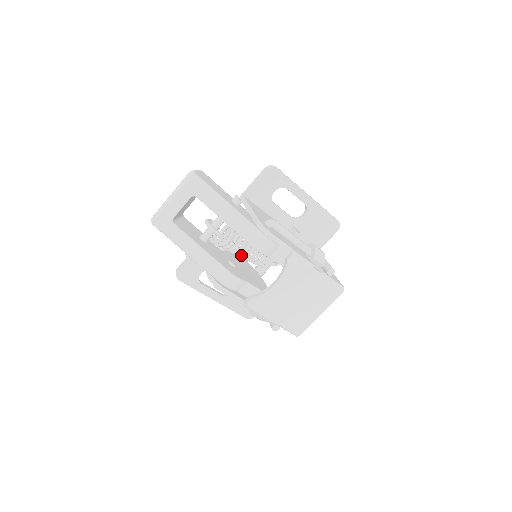
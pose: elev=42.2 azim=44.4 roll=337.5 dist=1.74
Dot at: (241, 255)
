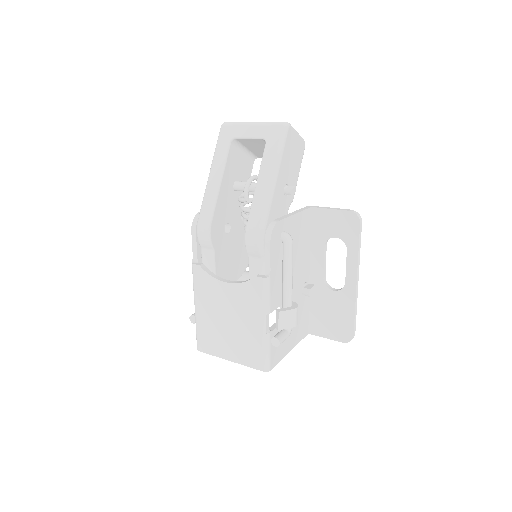
Dot at: occluded
